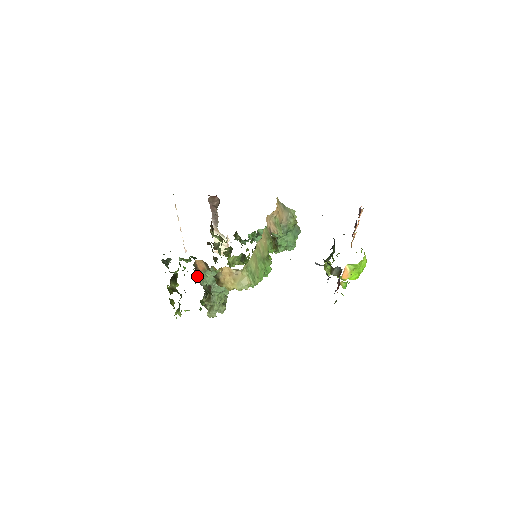
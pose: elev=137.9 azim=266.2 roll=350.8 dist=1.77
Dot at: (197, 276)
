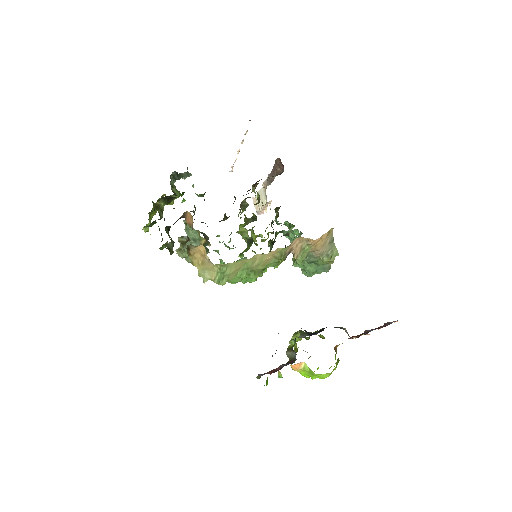
Dot at: (185, 220)
